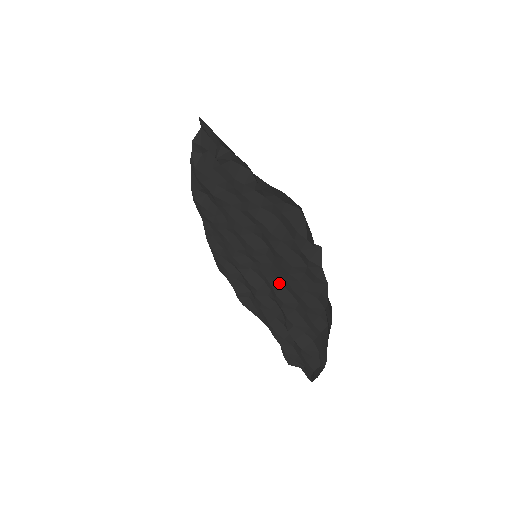
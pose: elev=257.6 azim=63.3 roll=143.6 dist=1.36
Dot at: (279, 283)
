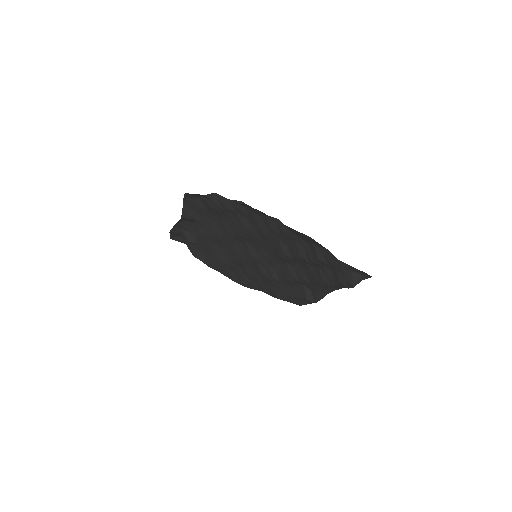
Dot at: (271, 248)
